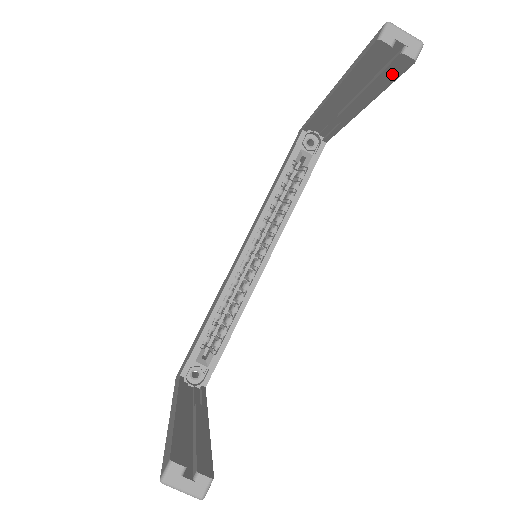
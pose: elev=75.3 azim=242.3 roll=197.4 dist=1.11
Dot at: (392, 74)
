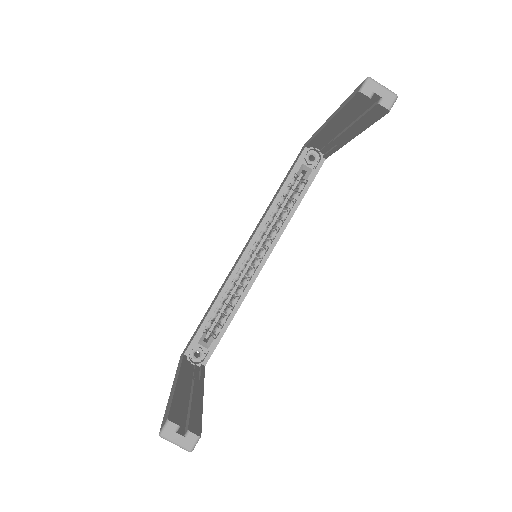
Dot at: (373, 117)
